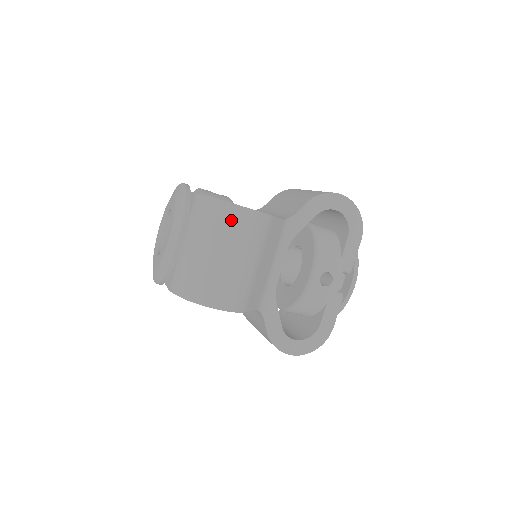
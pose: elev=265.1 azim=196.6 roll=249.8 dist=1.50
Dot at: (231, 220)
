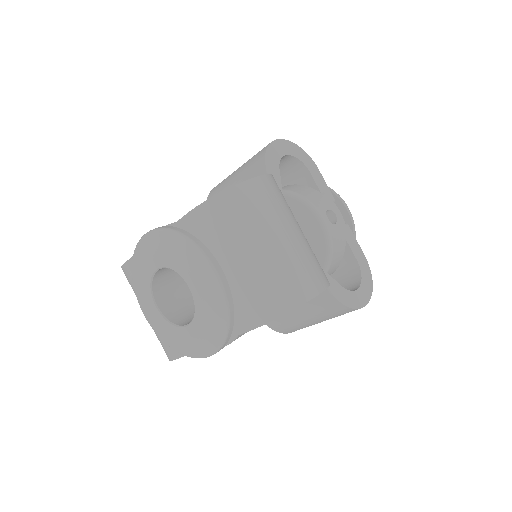
Dot at: (256, 198)
